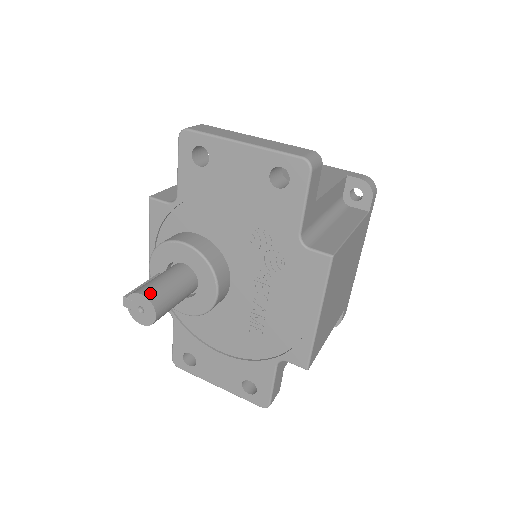
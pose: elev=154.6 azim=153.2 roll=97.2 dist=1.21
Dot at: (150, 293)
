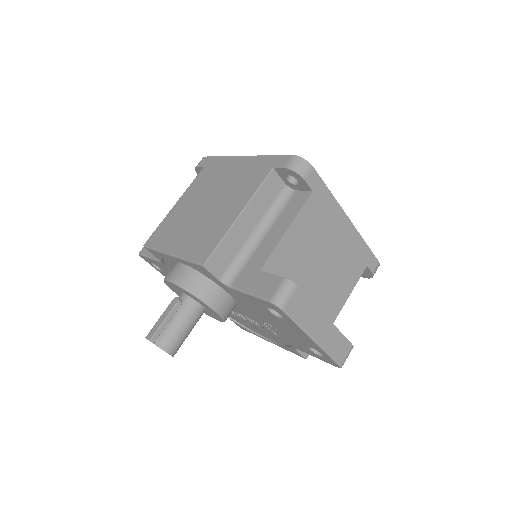
Dot at: (174, 350)
